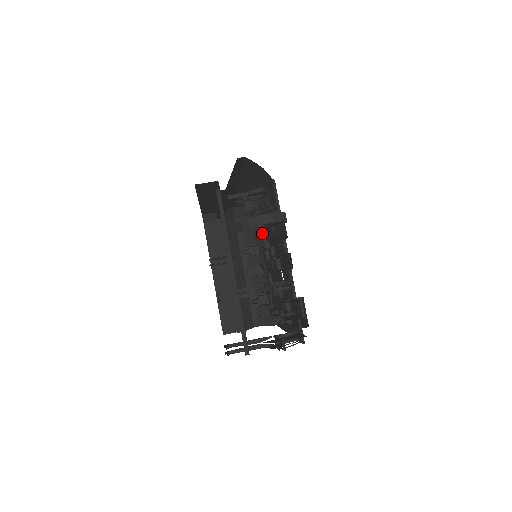
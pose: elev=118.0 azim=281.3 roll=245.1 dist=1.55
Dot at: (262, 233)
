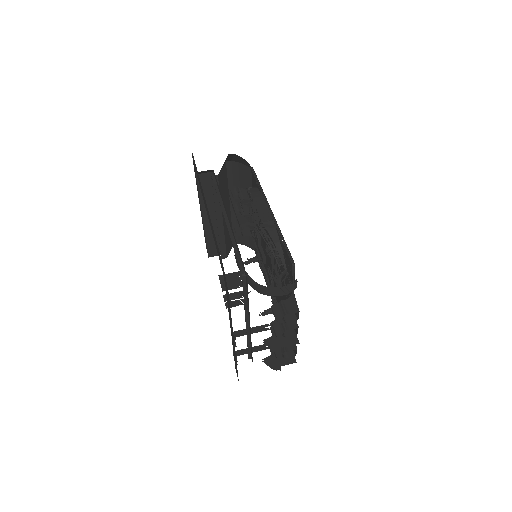
Dot at: occluded
